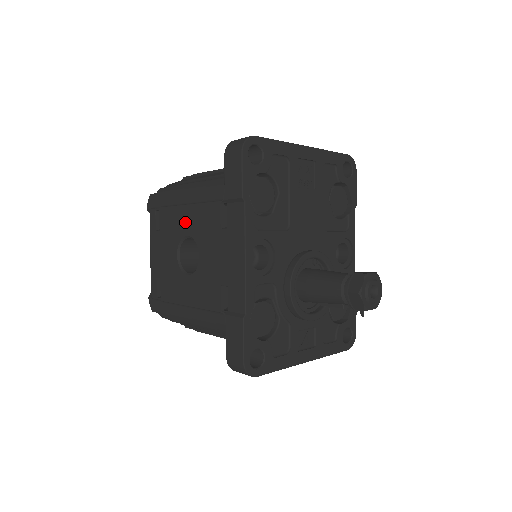
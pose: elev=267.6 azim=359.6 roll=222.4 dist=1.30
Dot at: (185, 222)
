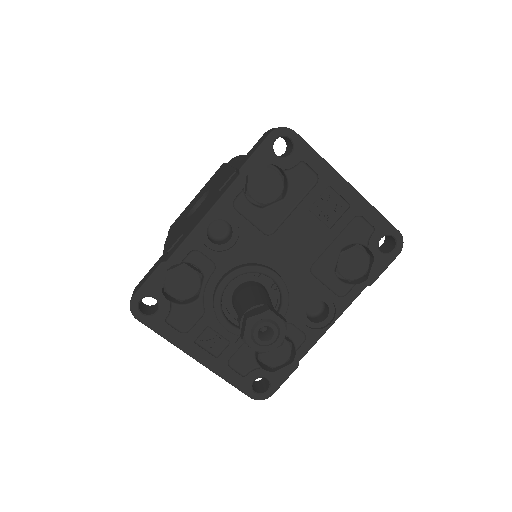
Dot at: (219, 178)
